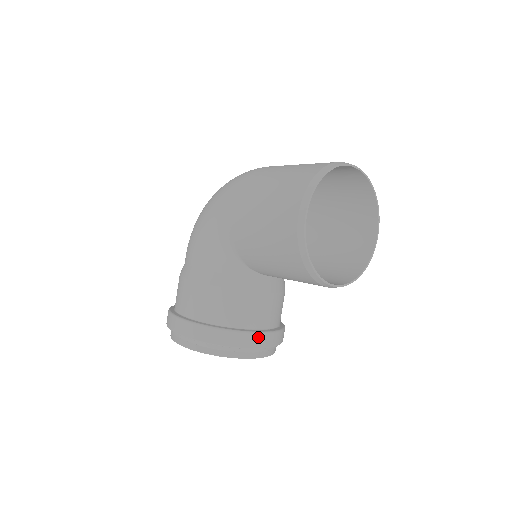
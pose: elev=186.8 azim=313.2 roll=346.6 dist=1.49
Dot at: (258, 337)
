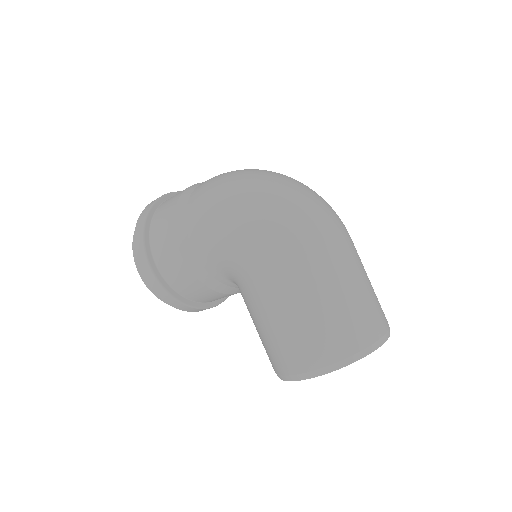
Dot at: occluded
